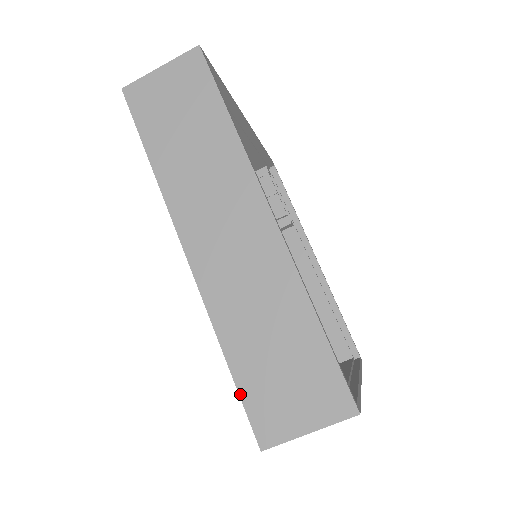
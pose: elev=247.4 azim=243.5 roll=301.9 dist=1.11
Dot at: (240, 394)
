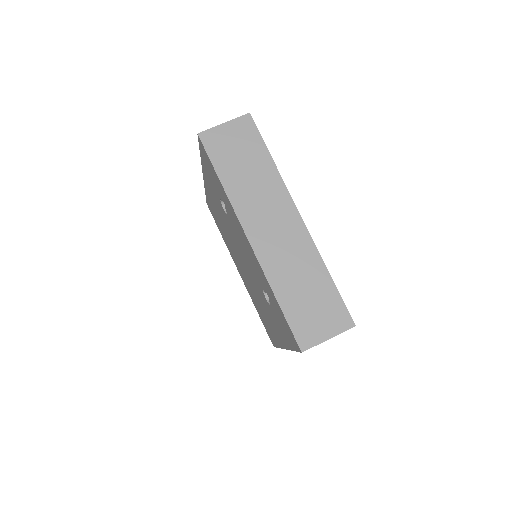
Dot at: occluded
